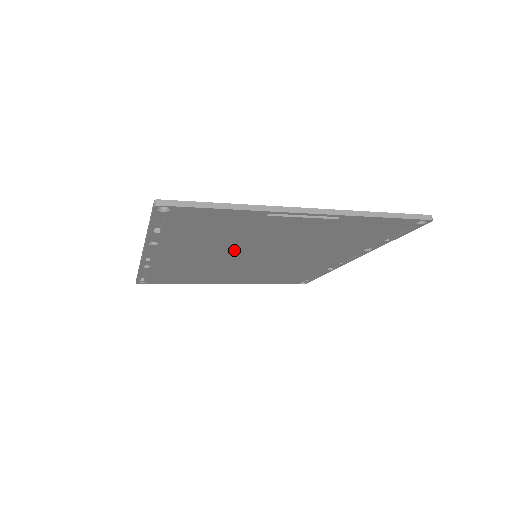
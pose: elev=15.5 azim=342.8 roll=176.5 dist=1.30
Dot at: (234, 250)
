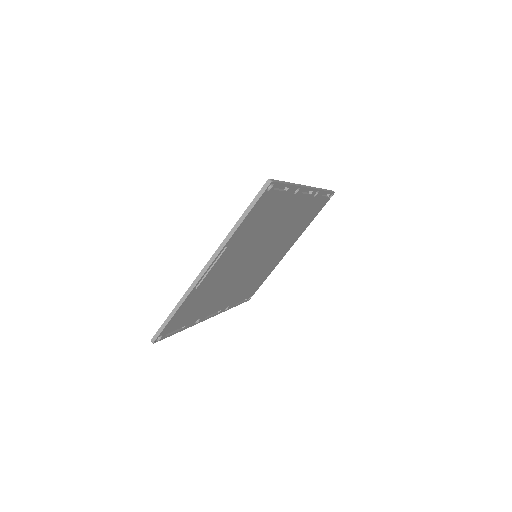
Dot at: (235, 277)
